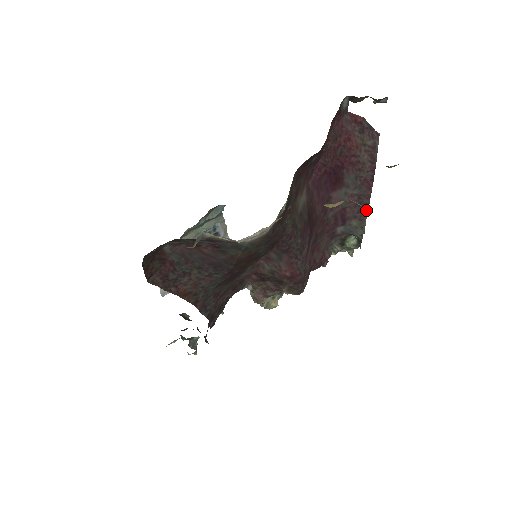
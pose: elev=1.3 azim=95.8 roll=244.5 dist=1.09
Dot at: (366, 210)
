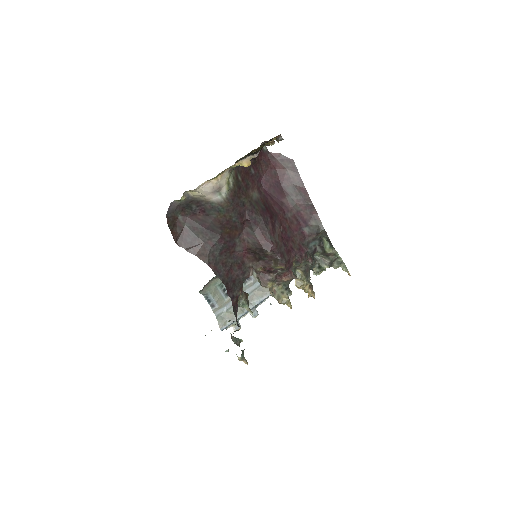
Dot at: (315, 211)
